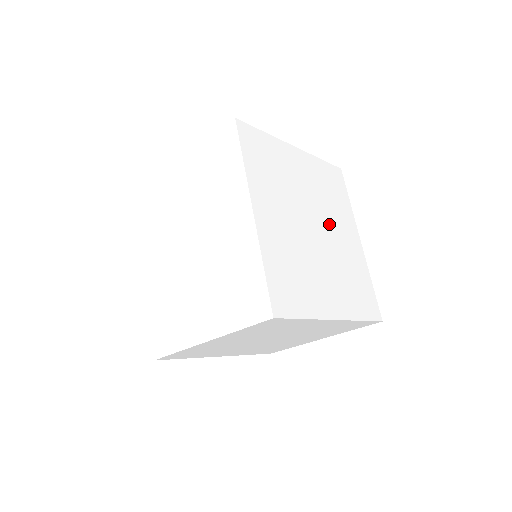
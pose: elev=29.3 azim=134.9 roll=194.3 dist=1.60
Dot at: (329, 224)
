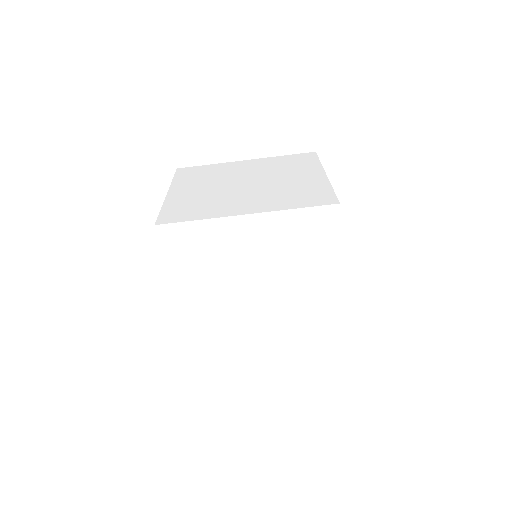
Dot at: (285, 284)
